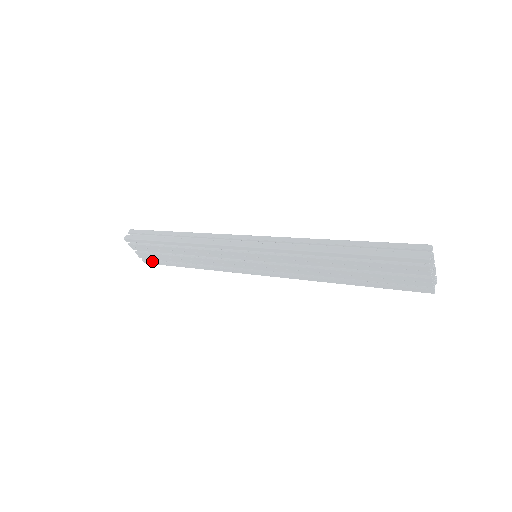
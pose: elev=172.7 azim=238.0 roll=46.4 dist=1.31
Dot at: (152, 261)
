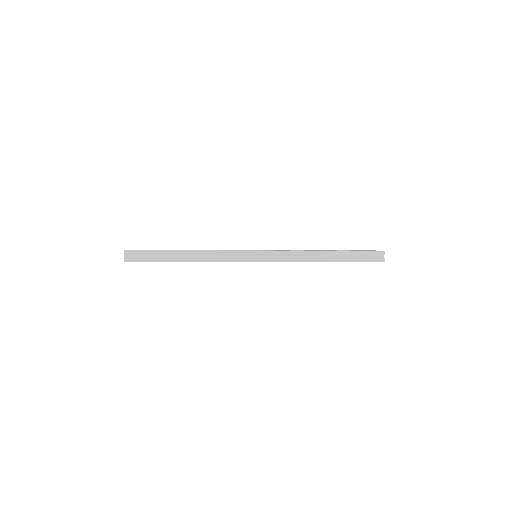
Dot at: occluded
